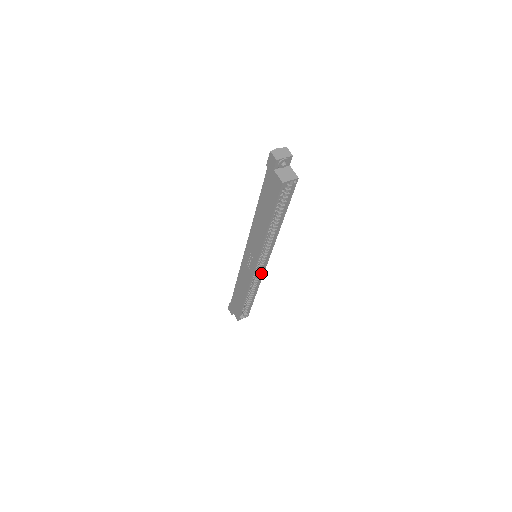
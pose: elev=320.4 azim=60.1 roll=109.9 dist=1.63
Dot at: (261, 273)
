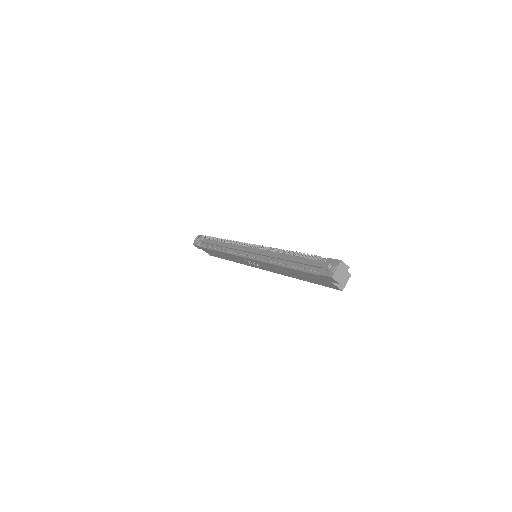
Dot at: occluded
